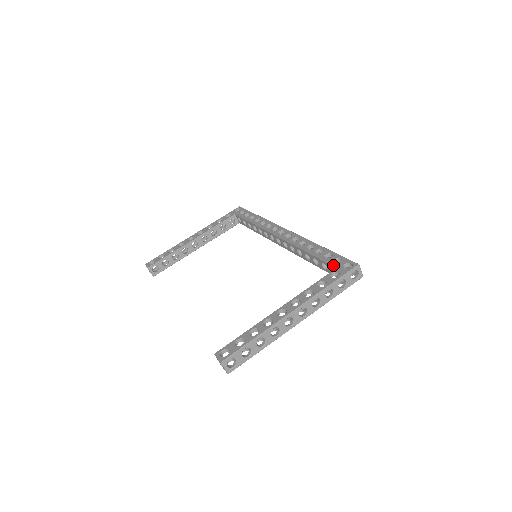
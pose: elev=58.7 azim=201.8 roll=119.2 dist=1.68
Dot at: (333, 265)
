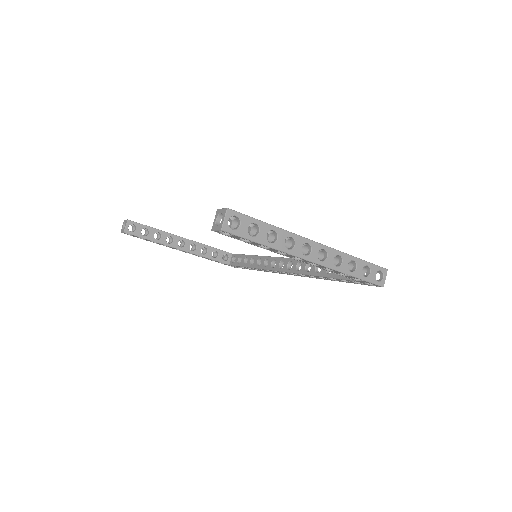
Dot at: occluded
